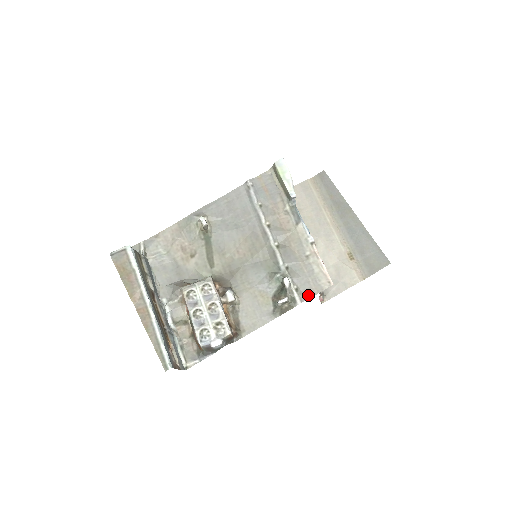
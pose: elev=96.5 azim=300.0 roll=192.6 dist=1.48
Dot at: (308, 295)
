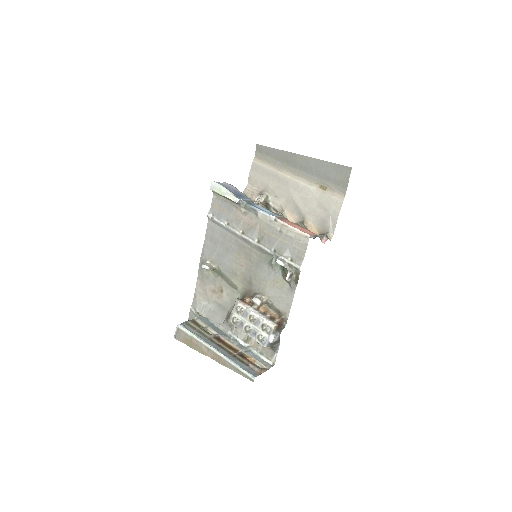
Dot at: (301, 257)
